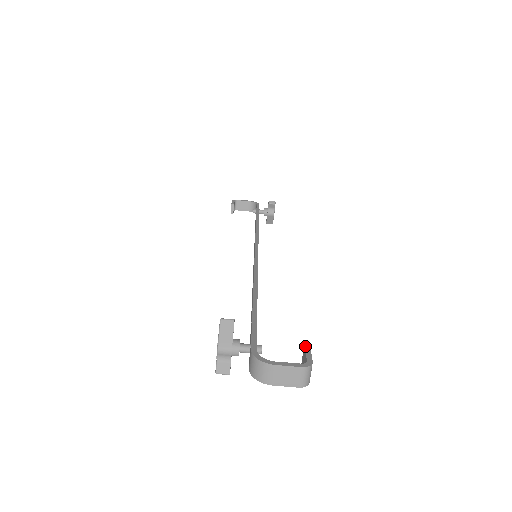
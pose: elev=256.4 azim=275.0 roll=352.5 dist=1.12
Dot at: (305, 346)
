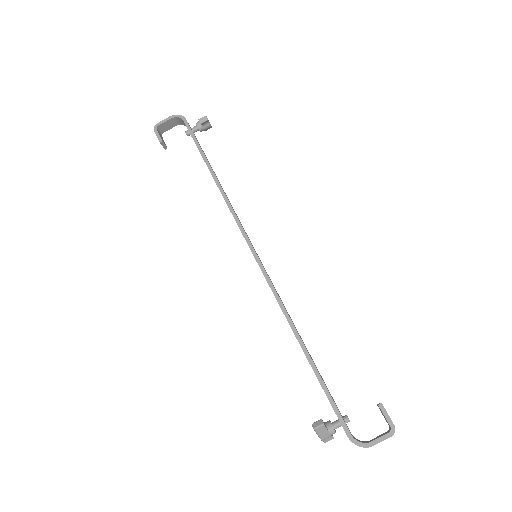
Dot at: (380, 408)
